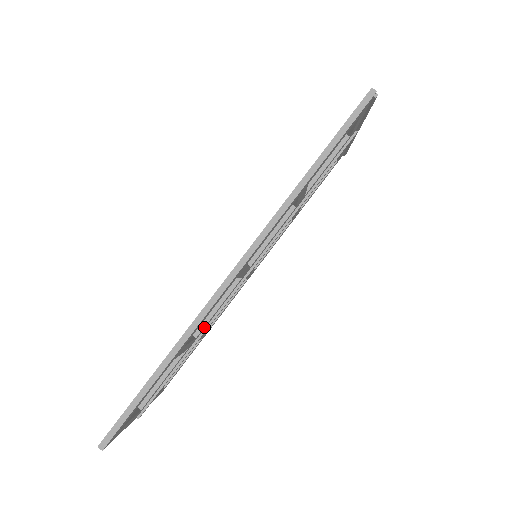
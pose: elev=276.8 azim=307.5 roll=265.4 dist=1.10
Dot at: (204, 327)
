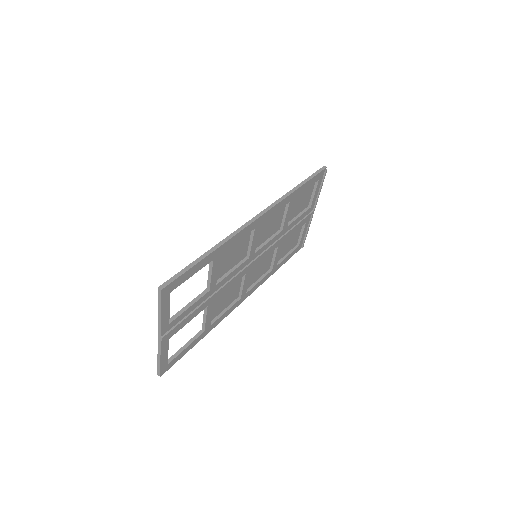
Dot at: (222, 281)
